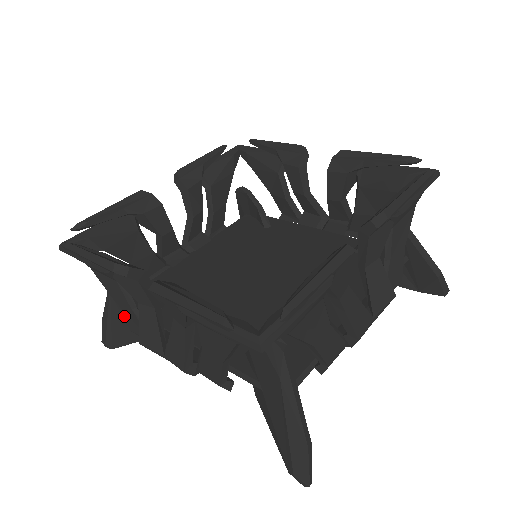
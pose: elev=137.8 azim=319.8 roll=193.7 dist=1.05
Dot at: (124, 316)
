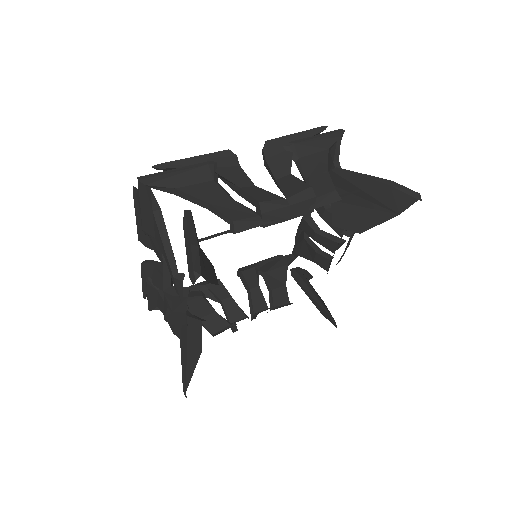
Dot at: occluded
